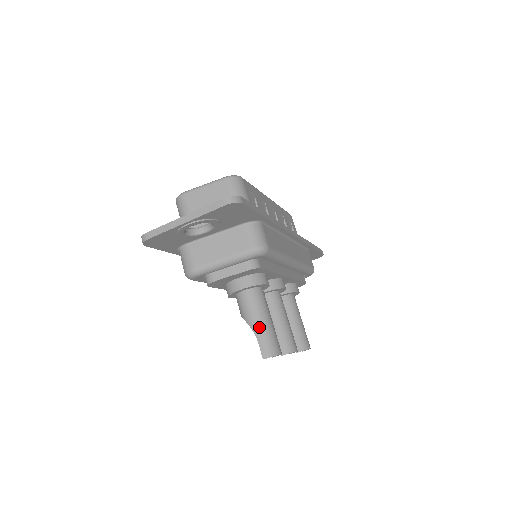
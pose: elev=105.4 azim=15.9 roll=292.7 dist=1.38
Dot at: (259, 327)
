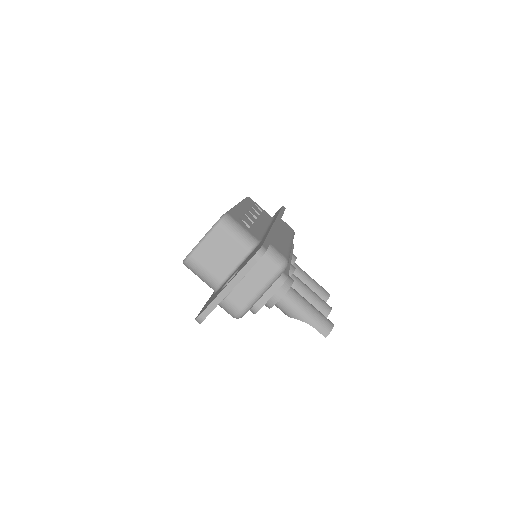
Dot at: (309, 317)
